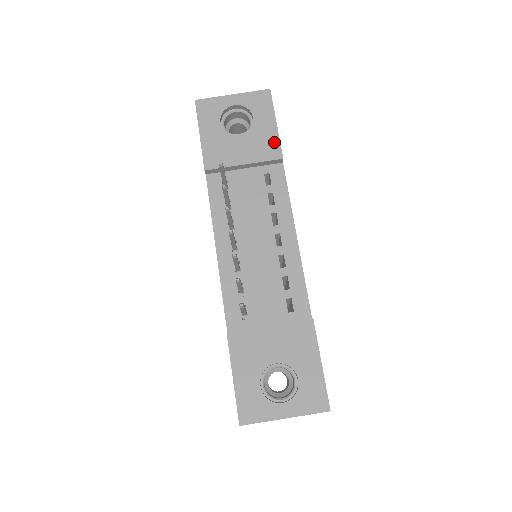
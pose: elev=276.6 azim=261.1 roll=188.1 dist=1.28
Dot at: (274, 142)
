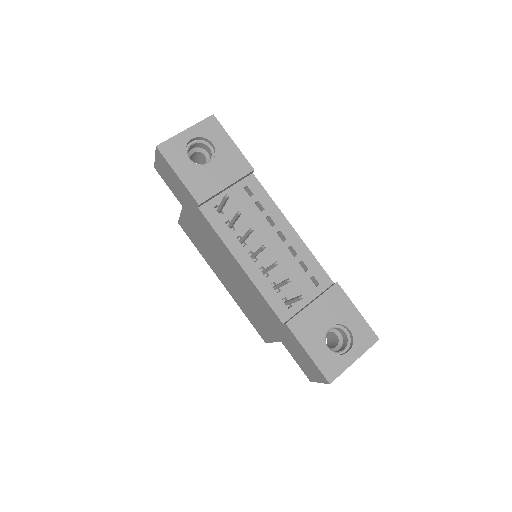
Dot at: (240, 159)
